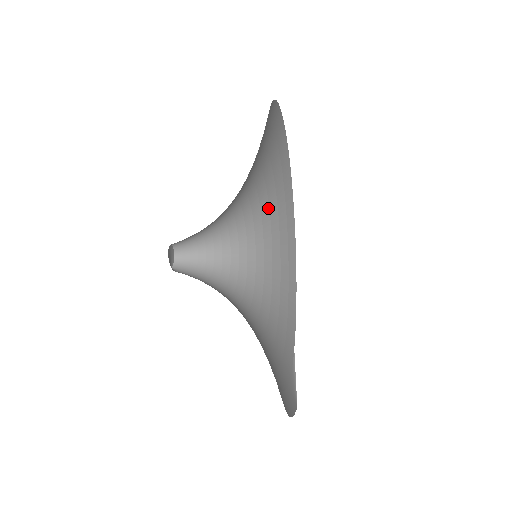
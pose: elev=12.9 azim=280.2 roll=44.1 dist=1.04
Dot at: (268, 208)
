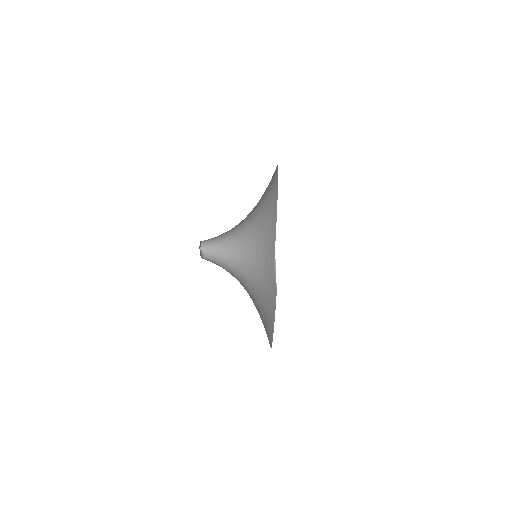
Dot at: occluded
